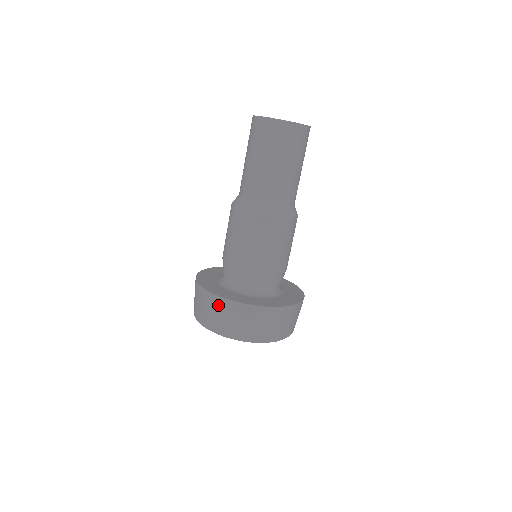
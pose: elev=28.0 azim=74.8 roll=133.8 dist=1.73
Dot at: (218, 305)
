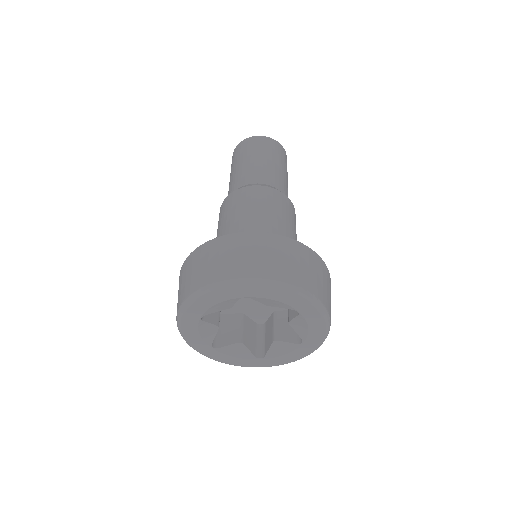
Dot at: (192, 261)
